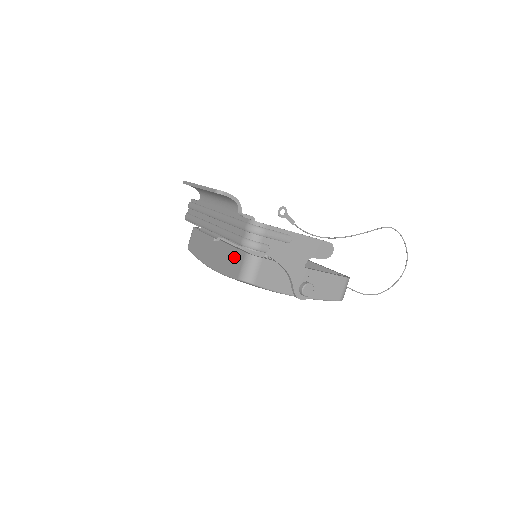
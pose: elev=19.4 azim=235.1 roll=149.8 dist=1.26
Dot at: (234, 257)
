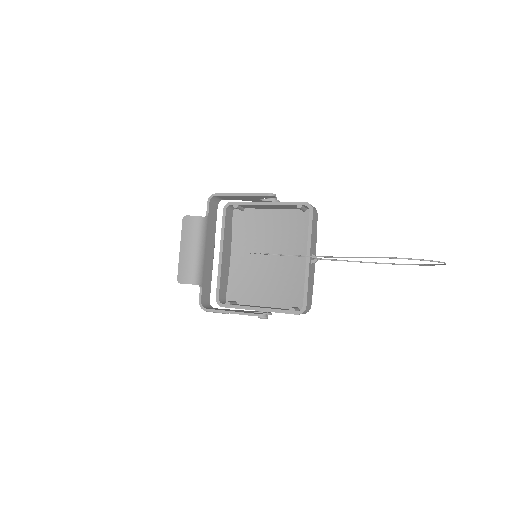
Dot at: occluded
